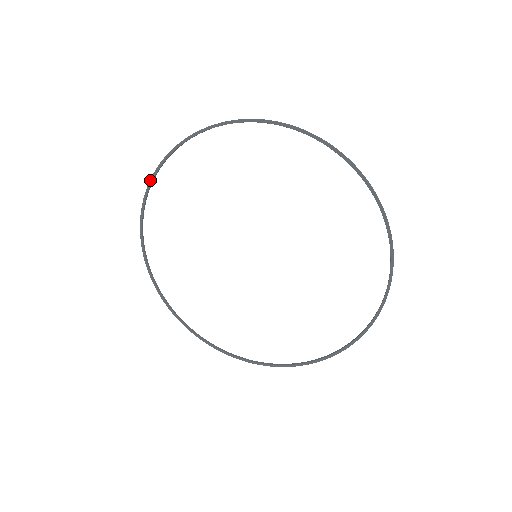
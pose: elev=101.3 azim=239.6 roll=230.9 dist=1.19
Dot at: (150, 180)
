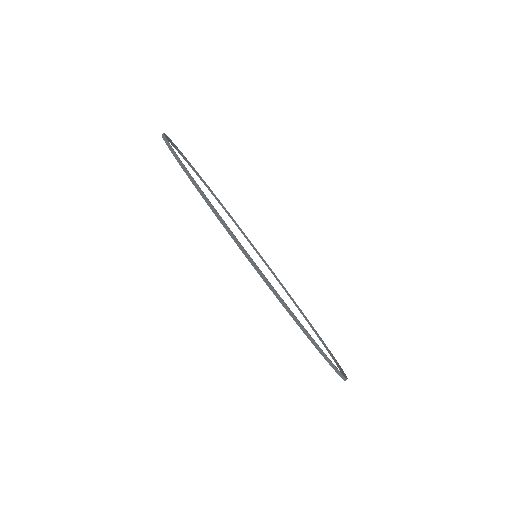
Dot at: (169, 149)
